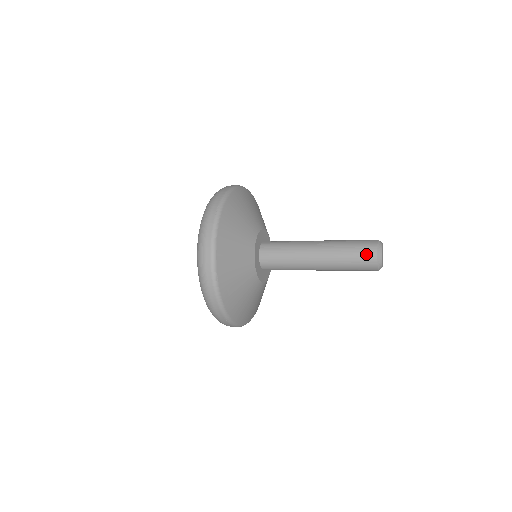
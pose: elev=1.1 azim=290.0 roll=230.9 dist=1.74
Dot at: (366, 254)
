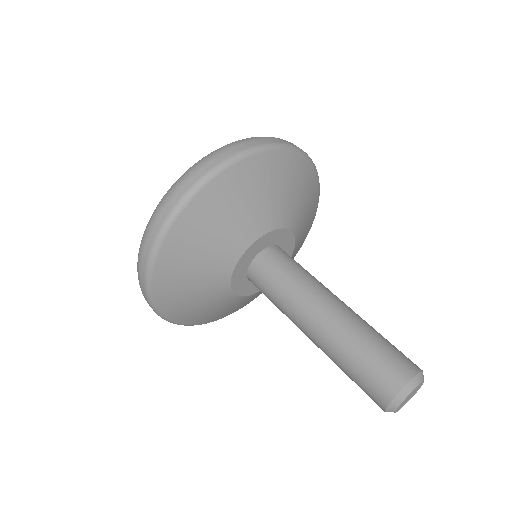
Dot at: (370, 397)
